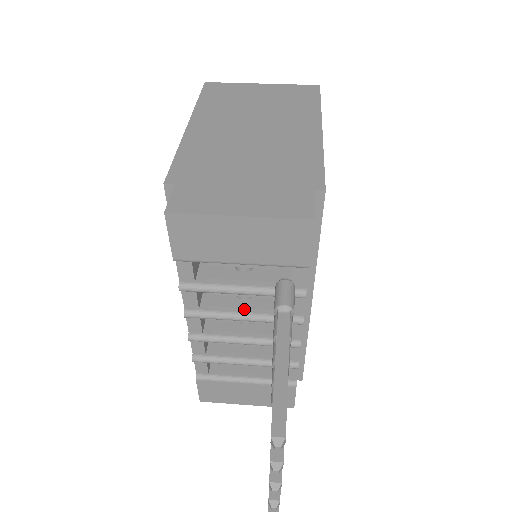
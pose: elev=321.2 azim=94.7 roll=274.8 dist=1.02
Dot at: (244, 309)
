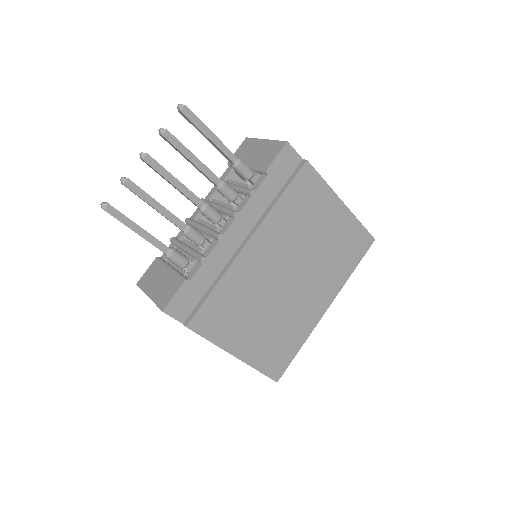
Dot at: (223, 203)
